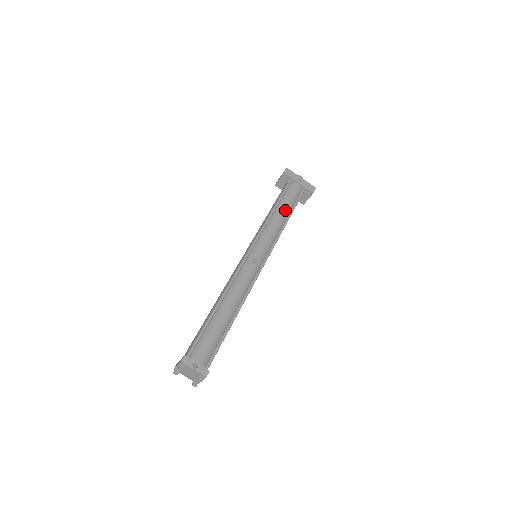
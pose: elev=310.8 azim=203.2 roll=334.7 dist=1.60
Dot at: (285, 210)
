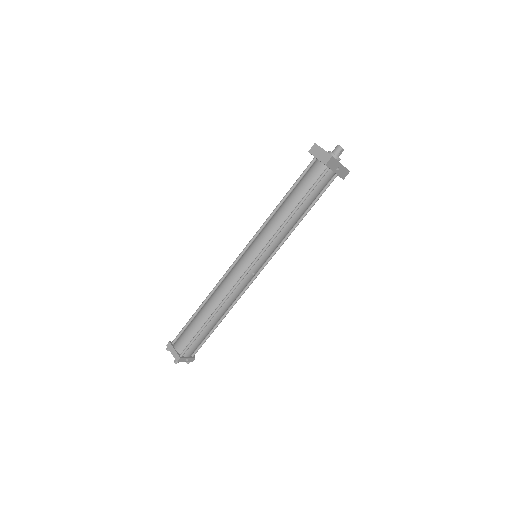
Dot at: (304, 211)
